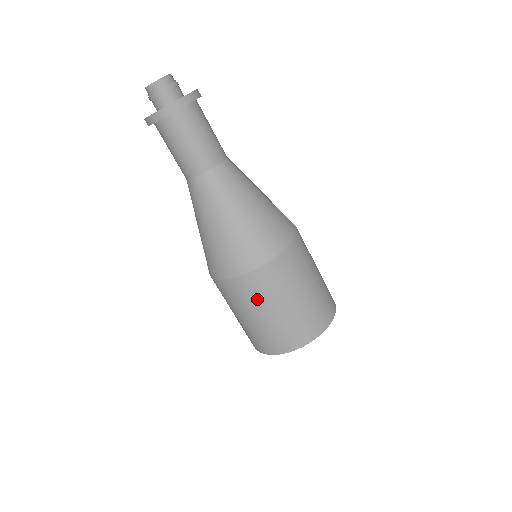
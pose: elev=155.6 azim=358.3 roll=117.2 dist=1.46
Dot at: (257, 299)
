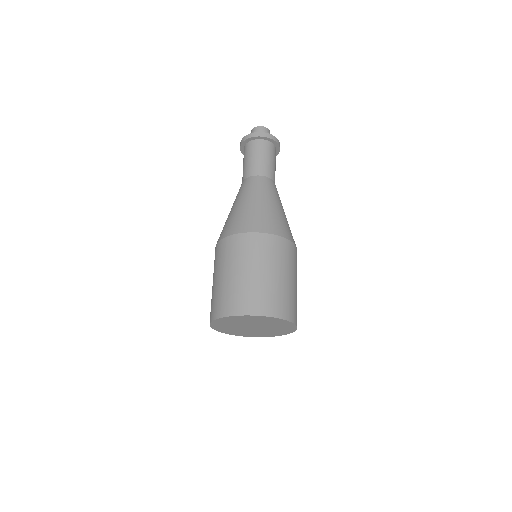
Dot at: (286, 261)
